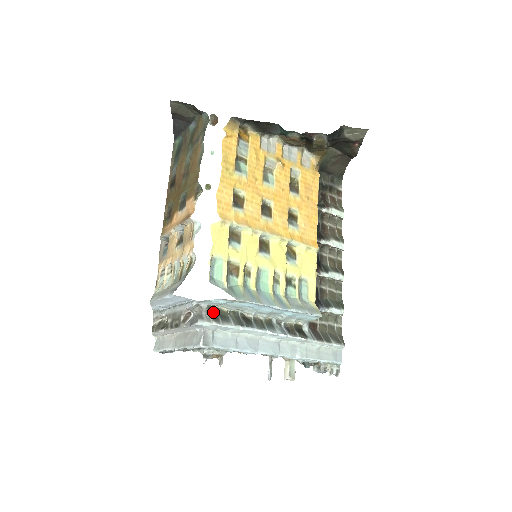
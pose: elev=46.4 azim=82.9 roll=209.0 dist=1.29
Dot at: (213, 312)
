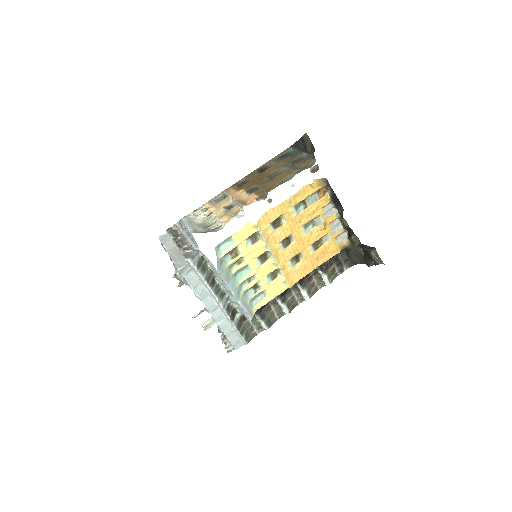
Dot at: (202, 261)
